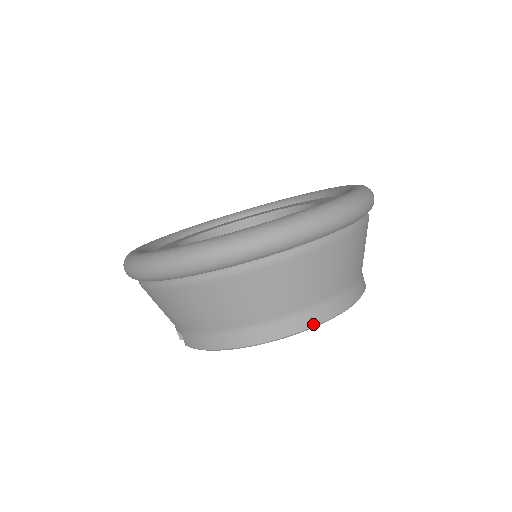
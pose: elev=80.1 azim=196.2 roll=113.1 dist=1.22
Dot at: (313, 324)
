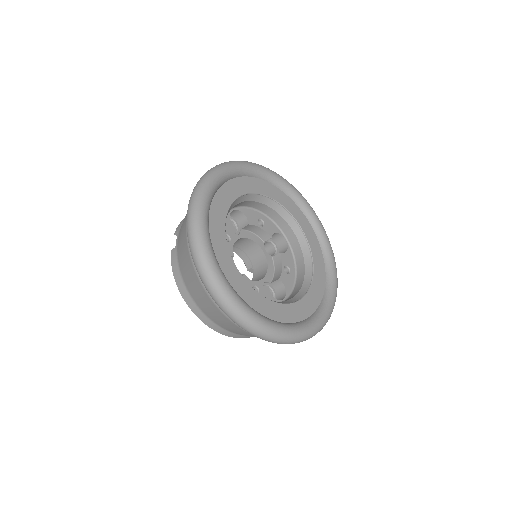
Dot at: (221, 333)
